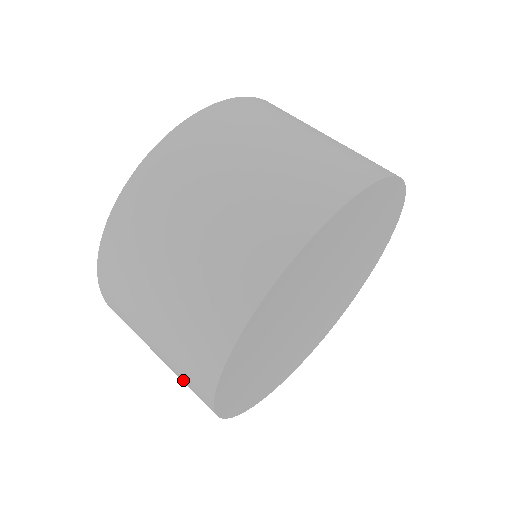
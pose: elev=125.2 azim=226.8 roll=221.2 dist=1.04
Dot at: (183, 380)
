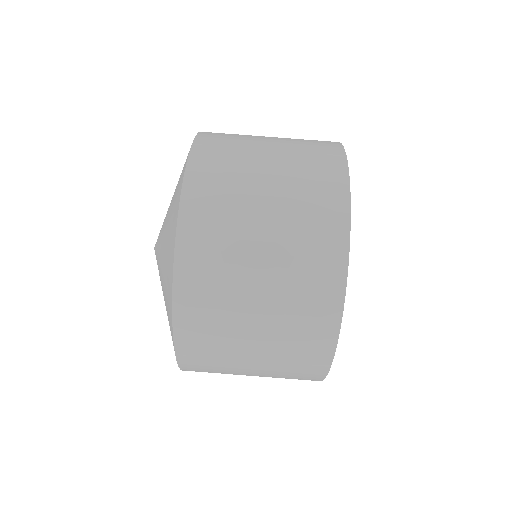
Dot at: occluded
